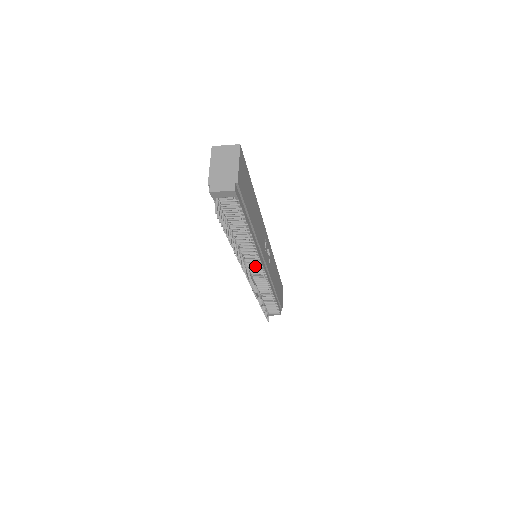
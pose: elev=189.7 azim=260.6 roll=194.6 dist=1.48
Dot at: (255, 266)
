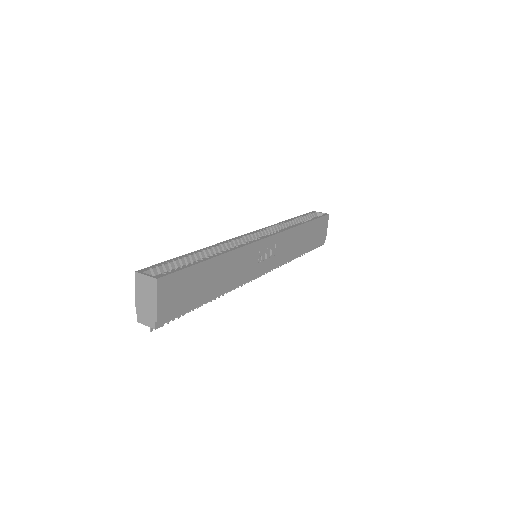
Dot at: occluded
